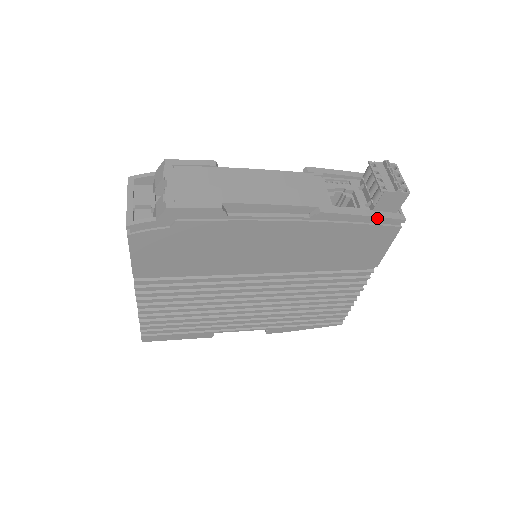
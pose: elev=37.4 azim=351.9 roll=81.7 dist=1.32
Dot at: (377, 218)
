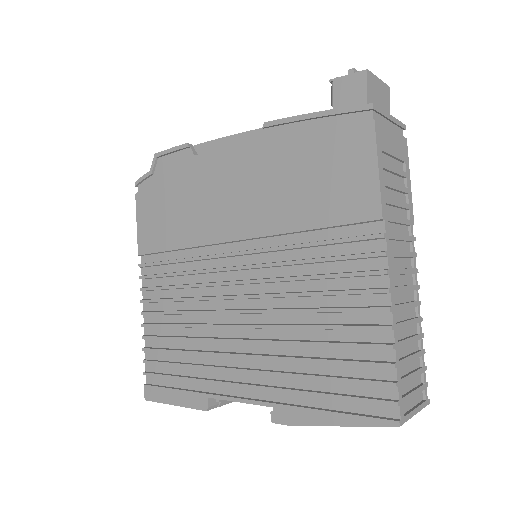
Dot at: (331, 112)
